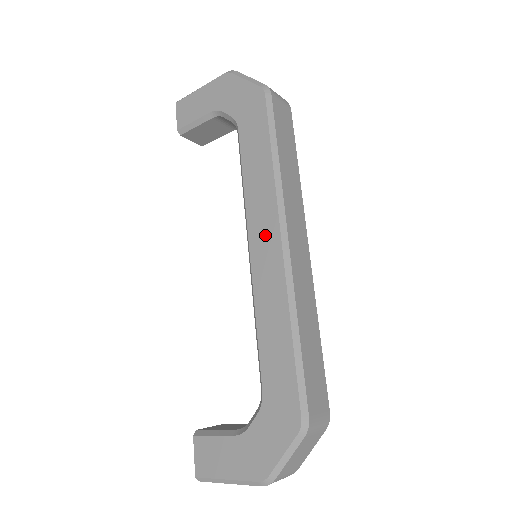
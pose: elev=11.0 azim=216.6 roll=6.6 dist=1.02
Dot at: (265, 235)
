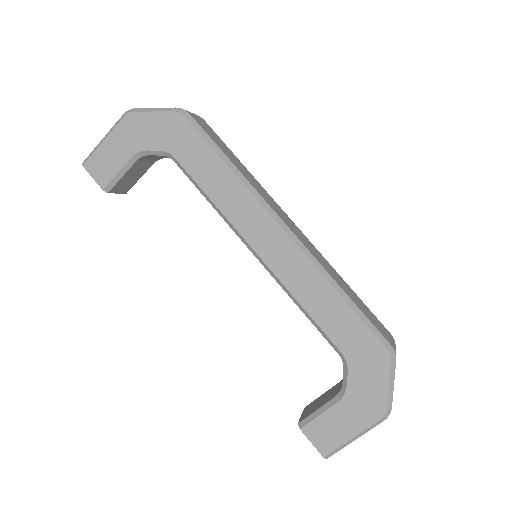
Dot at: (264, 233)
